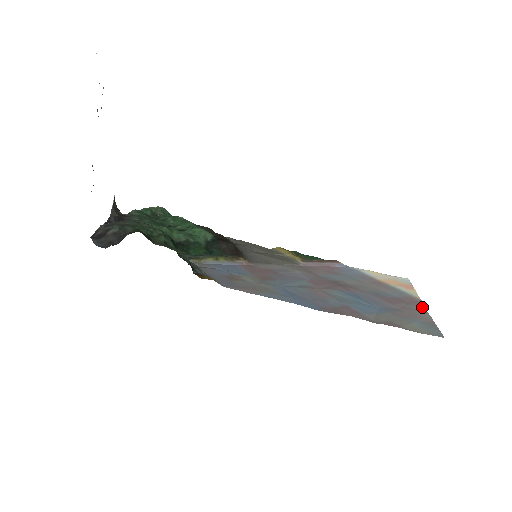
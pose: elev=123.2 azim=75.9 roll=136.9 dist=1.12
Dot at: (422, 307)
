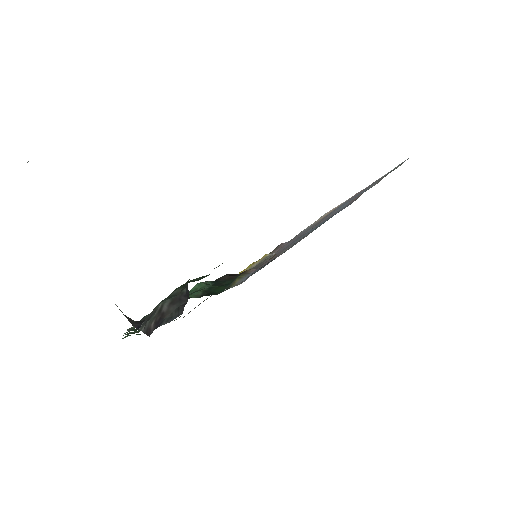
Dot at: (366, 187)
